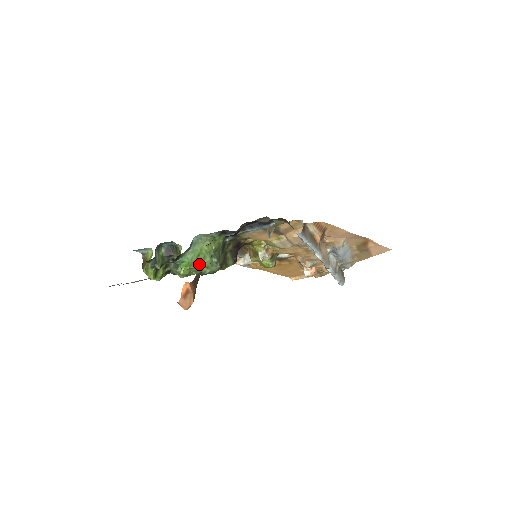
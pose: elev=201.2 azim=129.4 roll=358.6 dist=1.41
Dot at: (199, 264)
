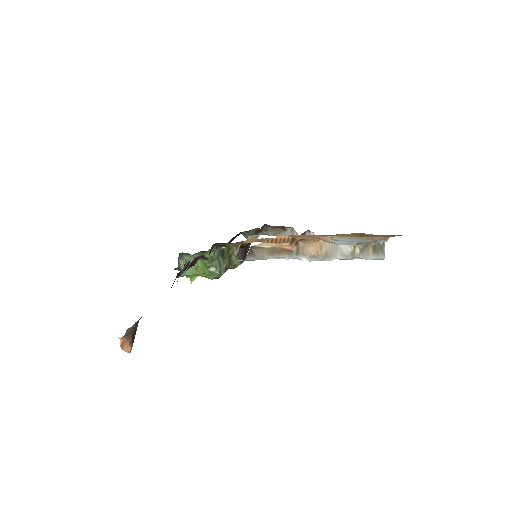
Dot at: (201, 274)
